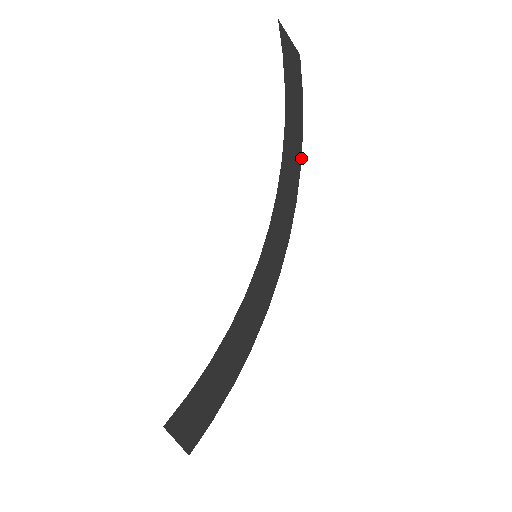
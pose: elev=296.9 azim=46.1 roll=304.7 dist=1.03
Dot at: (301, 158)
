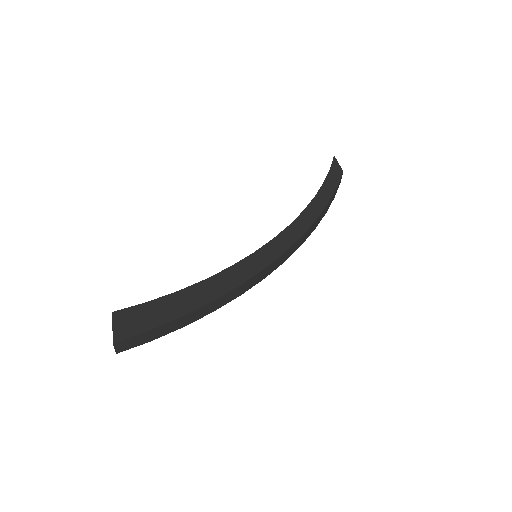
Dot at: (320, 214)
